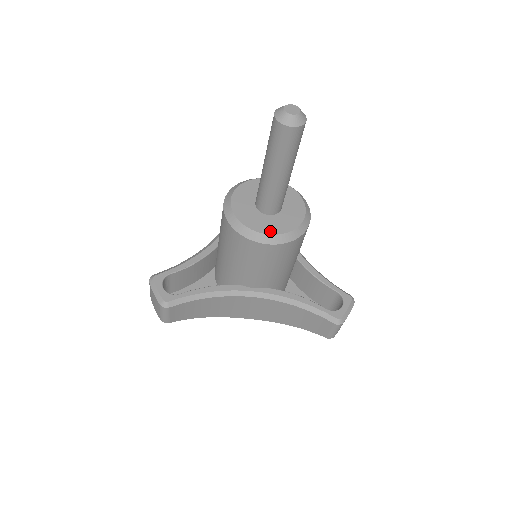
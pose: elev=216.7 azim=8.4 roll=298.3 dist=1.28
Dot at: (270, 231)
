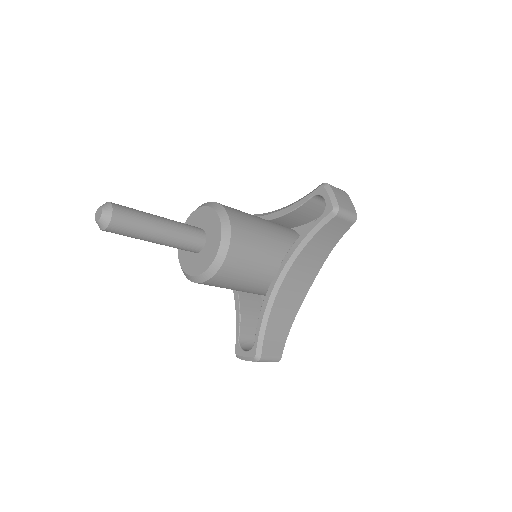
Dot at: (214, 253)
